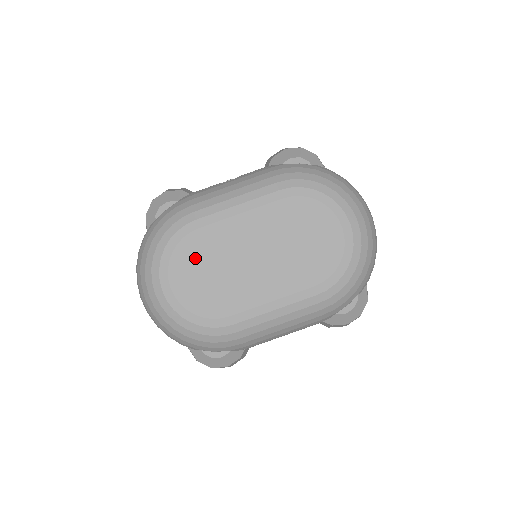
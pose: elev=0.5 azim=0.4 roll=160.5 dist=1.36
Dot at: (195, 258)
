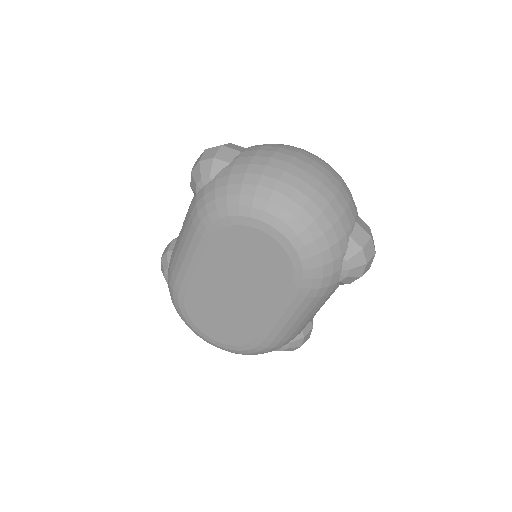
Dot at: (202, 313)
